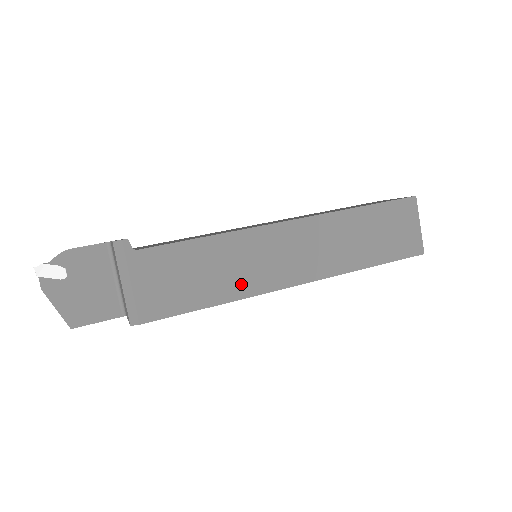
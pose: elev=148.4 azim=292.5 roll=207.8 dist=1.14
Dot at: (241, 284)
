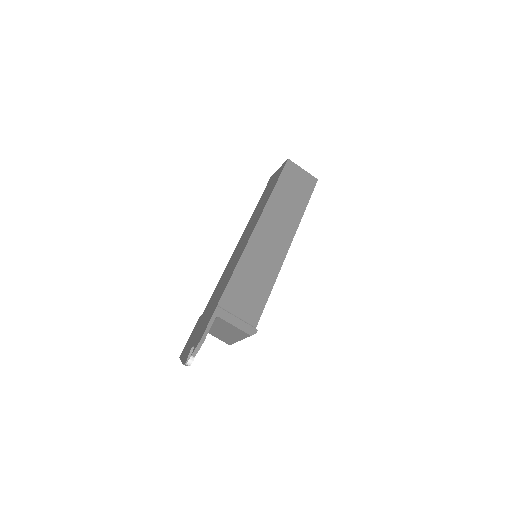
Dot at: occluded
